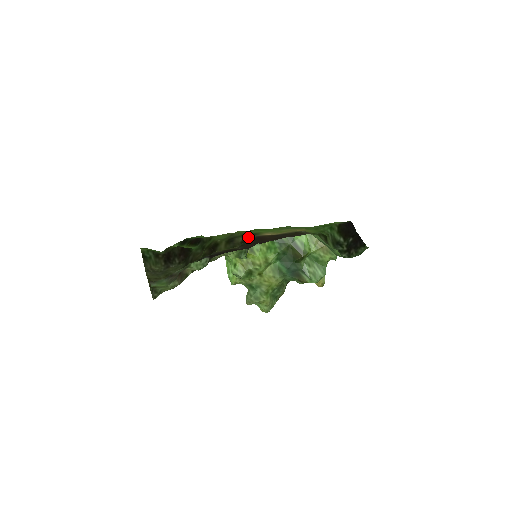
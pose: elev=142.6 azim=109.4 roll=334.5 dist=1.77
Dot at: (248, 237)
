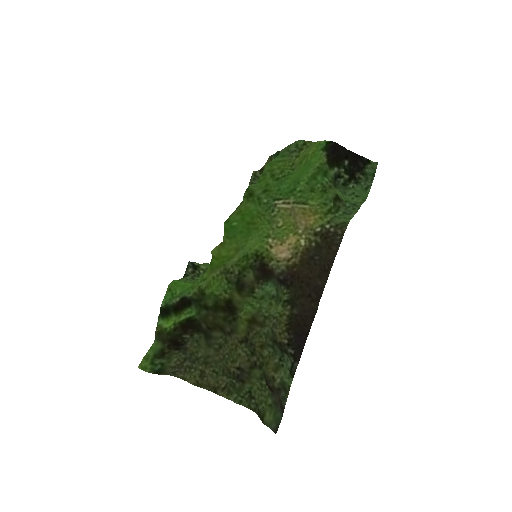
Dot at: (260, 271)
